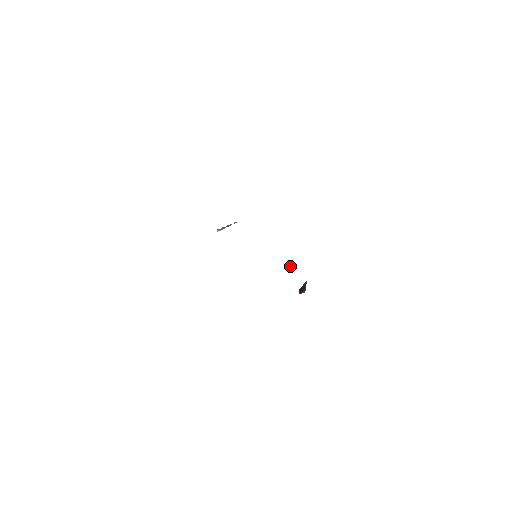
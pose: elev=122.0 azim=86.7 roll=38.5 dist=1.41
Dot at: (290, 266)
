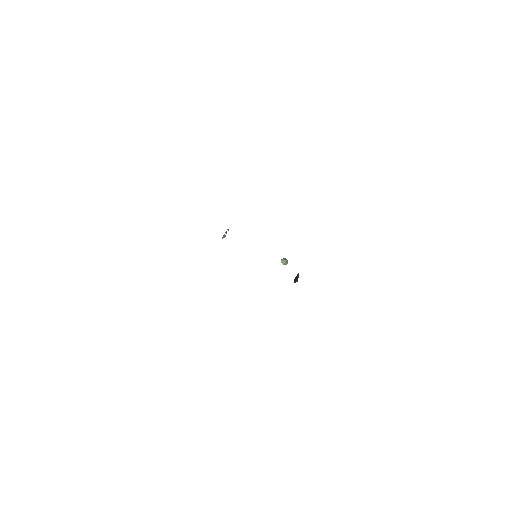
Dot at: (284, 262)
